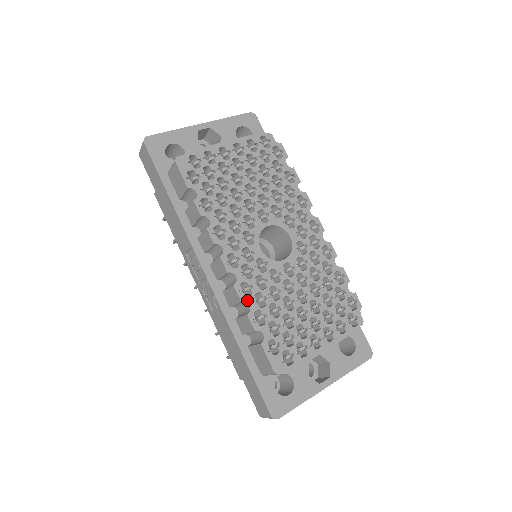
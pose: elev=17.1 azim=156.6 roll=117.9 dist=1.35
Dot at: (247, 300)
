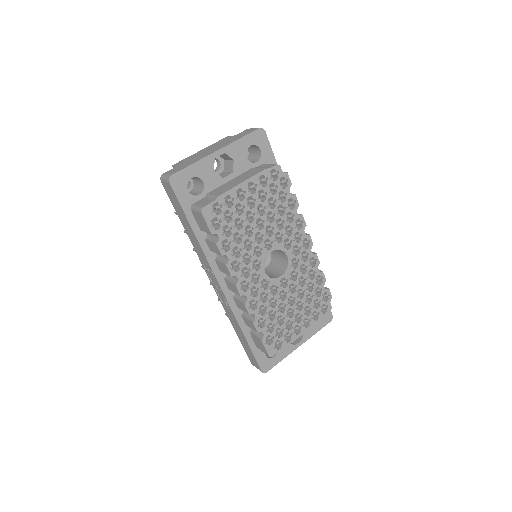
Dot at: (253, 312)
